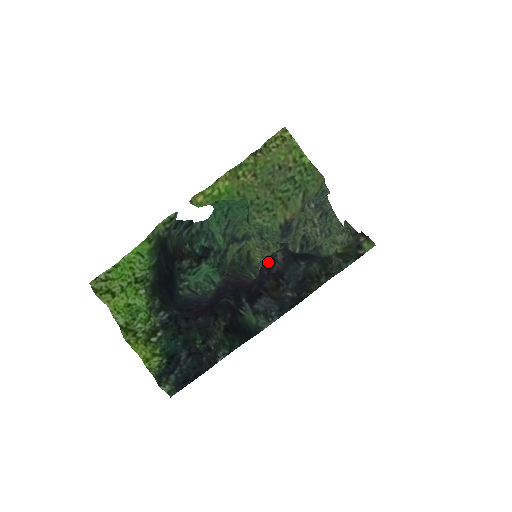
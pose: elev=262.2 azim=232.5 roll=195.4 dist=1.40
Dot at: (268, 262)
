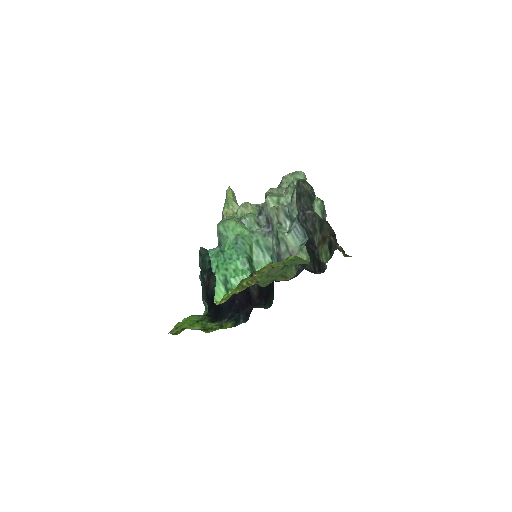
Dot at: occluded
